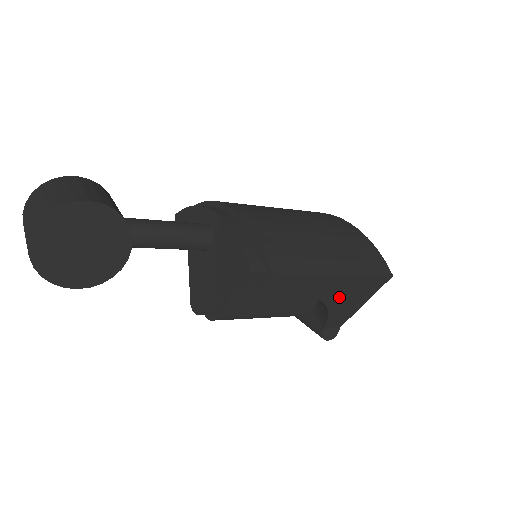
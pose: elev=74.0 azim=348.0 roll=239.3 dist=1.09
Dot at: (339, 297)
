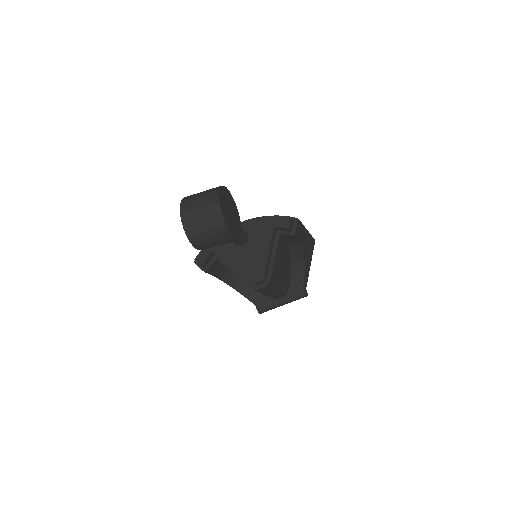
Dot at: (307, 253)
